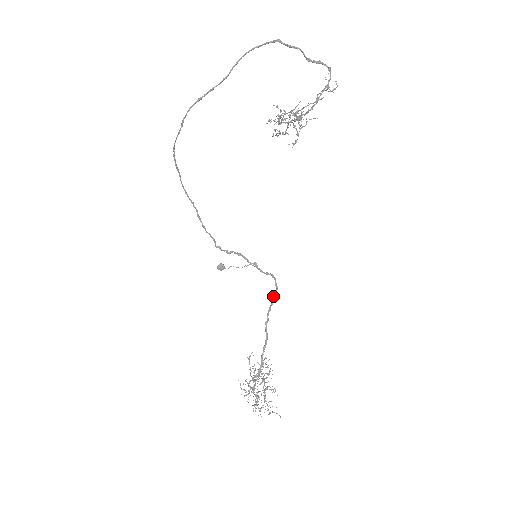
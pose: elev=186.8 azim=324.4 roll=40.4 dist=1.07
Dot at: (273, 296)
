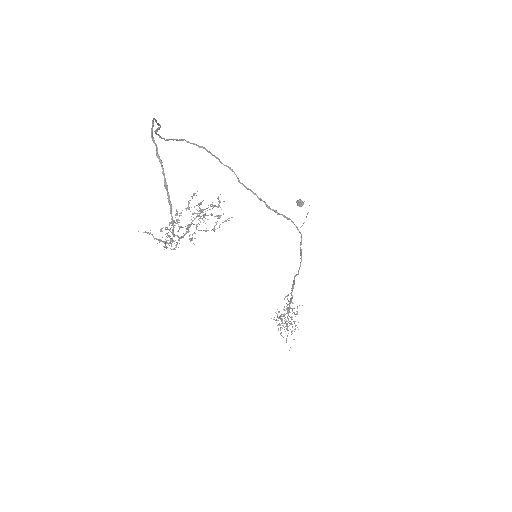
Dot at: (294, 277)
